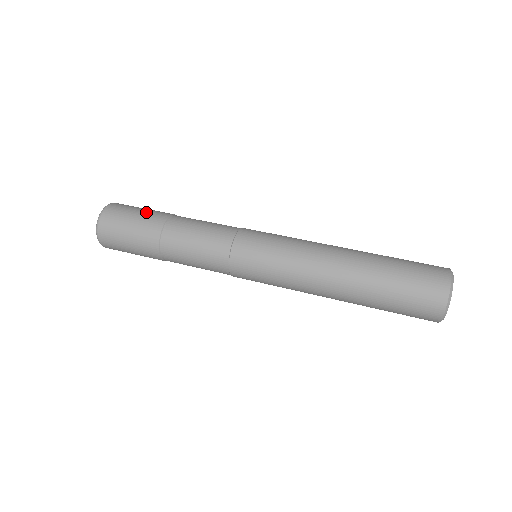
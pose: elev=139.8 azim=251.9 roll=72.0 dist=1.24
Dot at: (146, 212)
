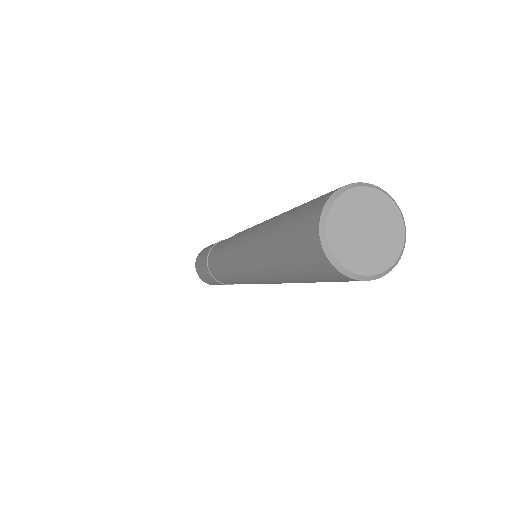
Dot at: occluded
